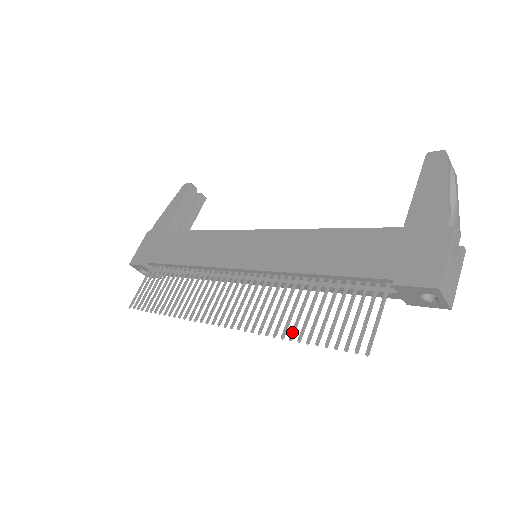
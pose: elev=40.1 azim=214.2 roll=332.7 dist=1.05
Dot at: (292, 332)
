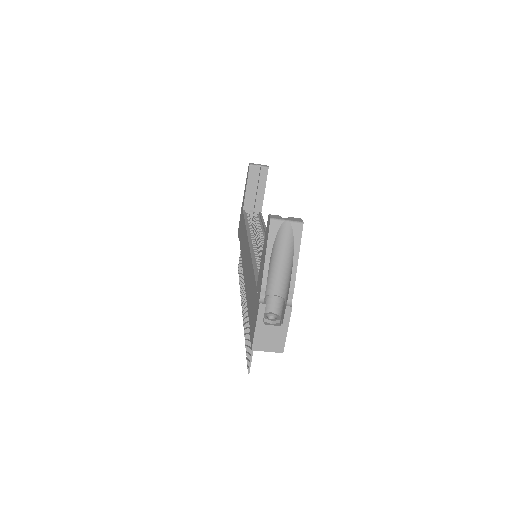
Dot at: (245, 336)
